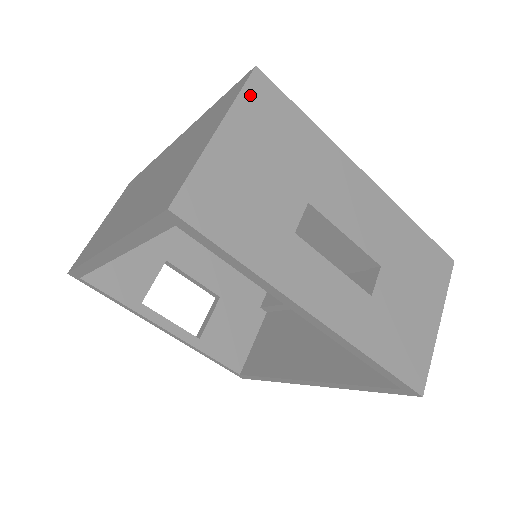
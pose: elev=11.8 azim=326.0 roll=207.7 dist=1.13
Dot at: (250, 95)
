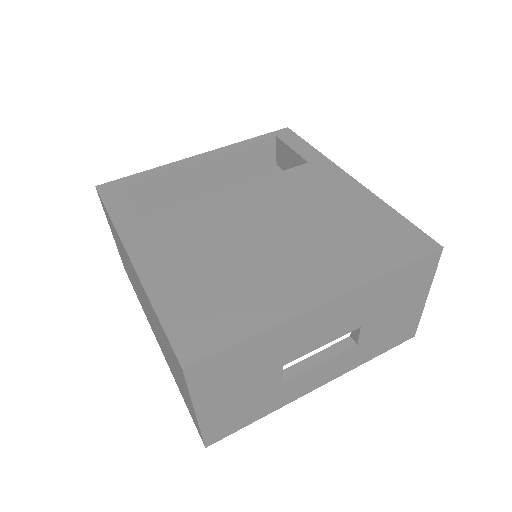
Dot at: (196, 382)
